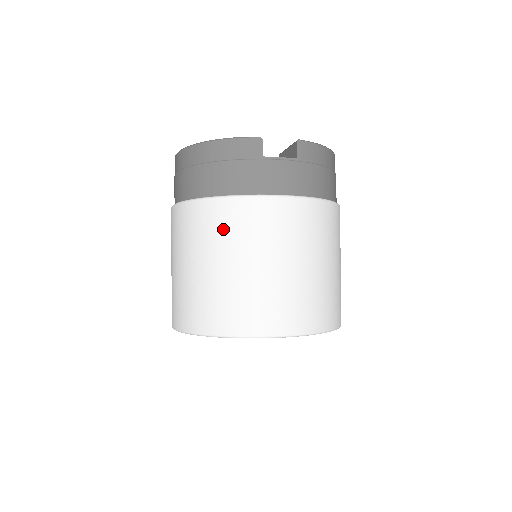
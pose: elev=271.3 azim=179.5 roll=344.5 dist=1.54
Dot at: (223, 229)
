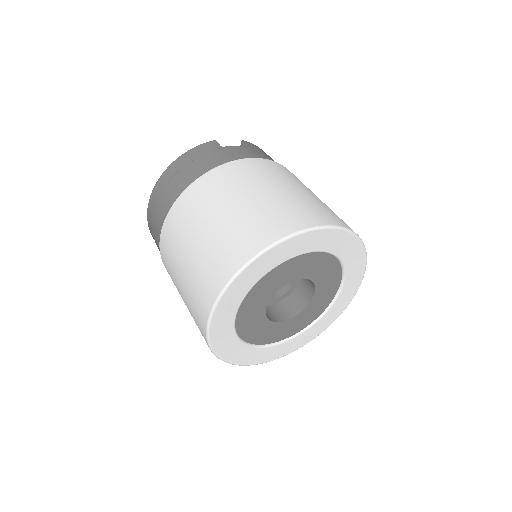
Dot at: (217, 188)
